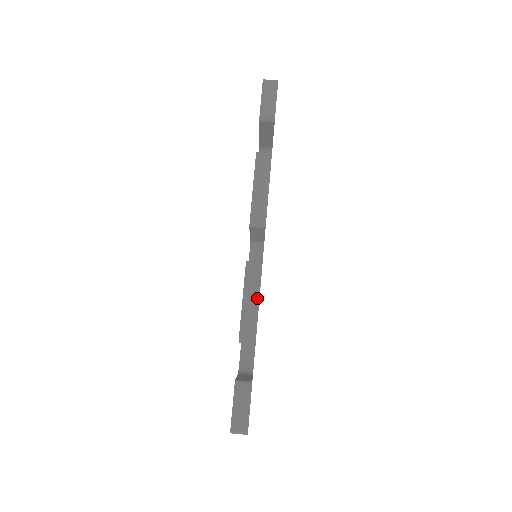
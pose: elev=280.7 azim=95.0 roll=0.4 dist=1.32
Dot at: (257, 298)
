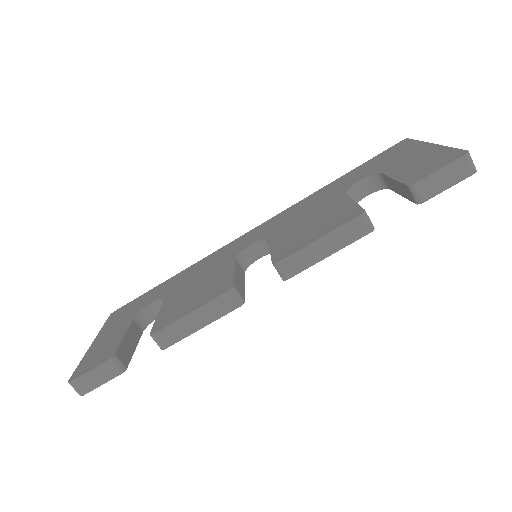
Dot at: (204, 324)
